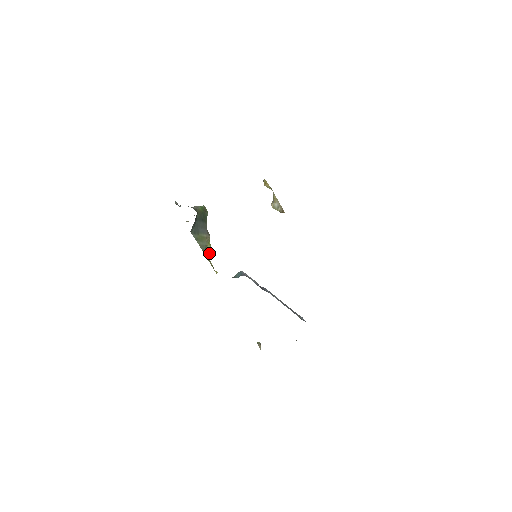
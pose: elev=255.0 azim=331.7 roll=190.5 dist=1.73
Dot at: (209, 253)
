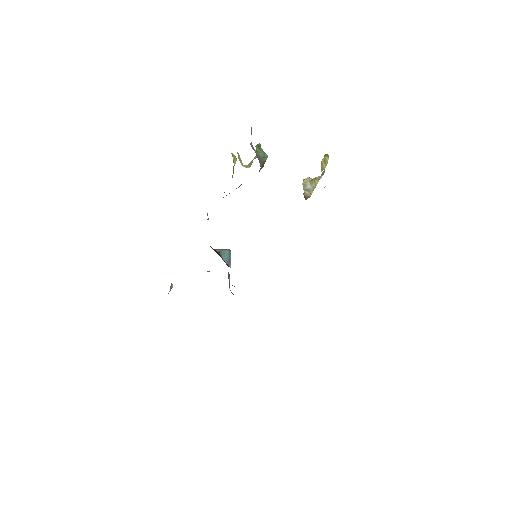
Dot at: occluded
